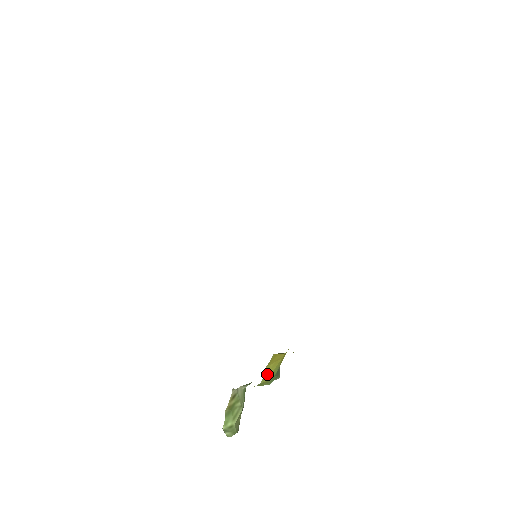
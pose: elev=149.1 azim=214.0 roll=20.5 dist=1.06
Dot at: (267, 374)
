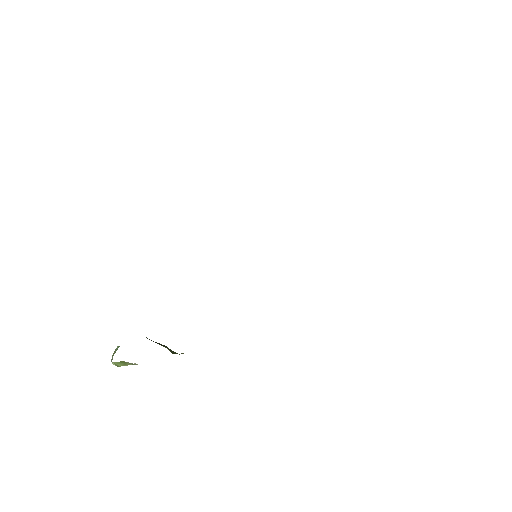
Dot at: occluded
